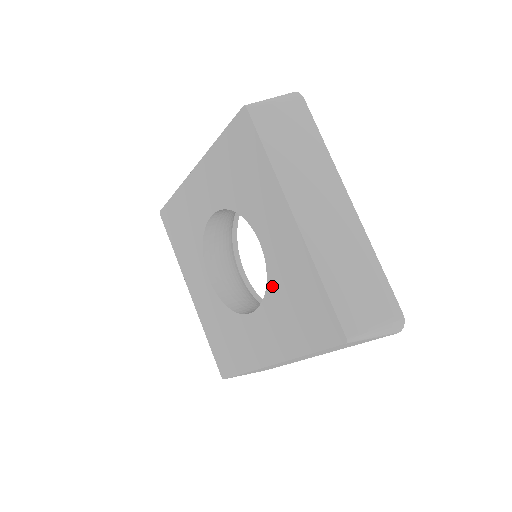
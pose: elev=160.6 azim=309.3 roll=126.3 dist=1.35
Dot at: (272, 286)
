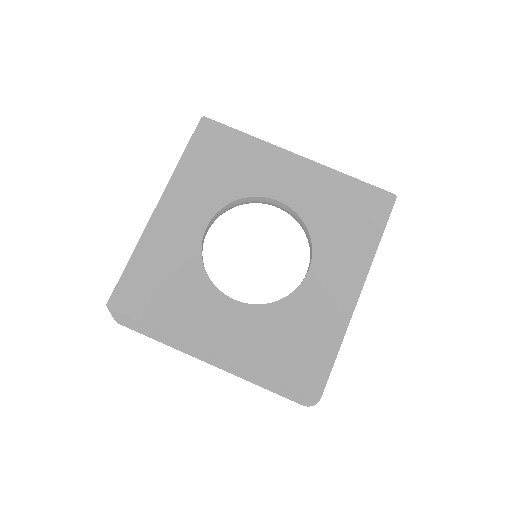
Dot at: (285, 306)
